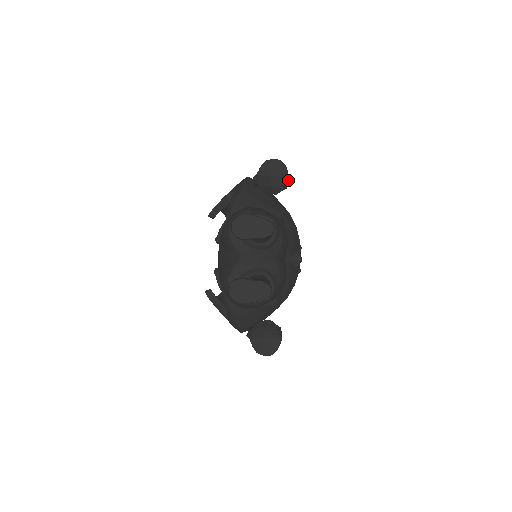
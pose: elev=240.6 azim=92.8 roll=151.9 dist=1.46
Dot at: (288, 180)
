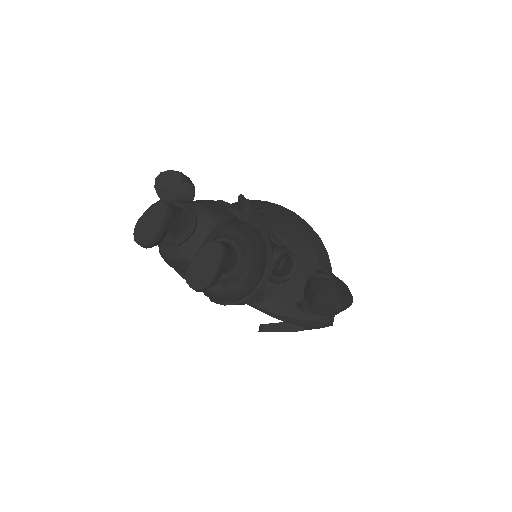
Dot at: (181, 175)
